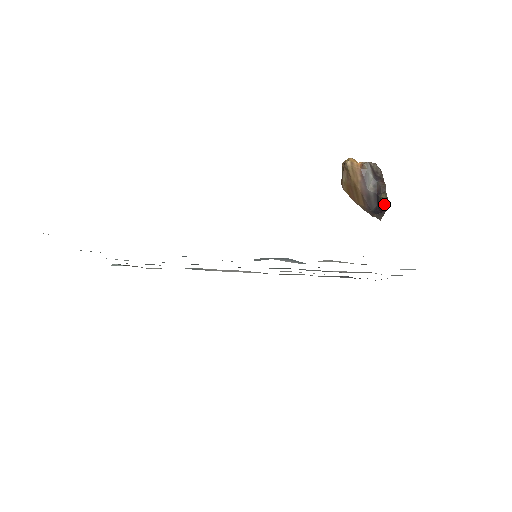
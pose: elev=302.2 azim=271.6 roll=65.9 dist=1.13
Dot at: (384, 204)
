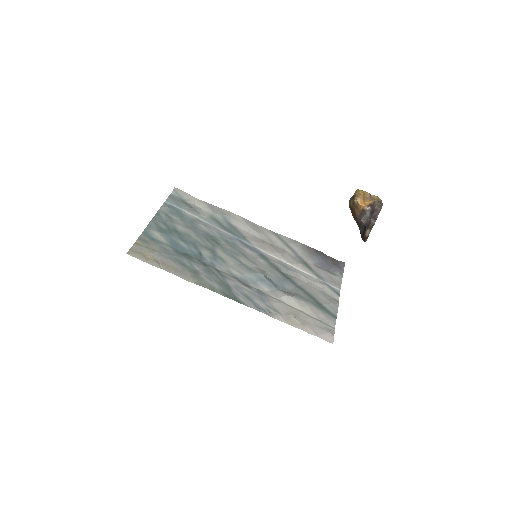
Dot at: (364, 238)
